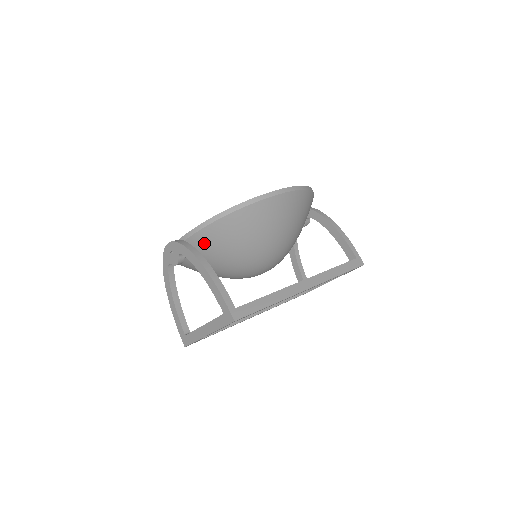
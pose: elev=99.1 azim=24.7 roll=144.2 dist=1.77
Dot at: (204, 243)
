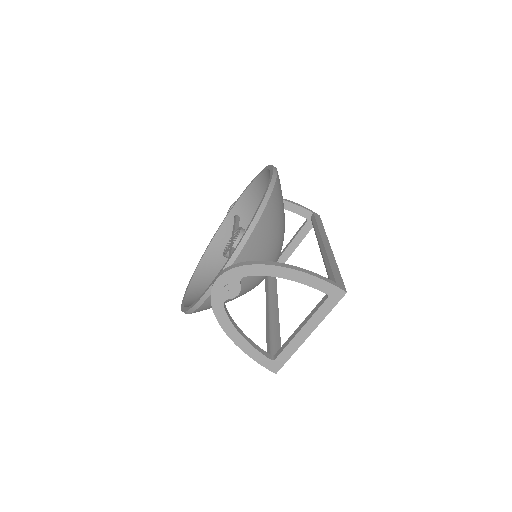
Dot at: (249, 256)
